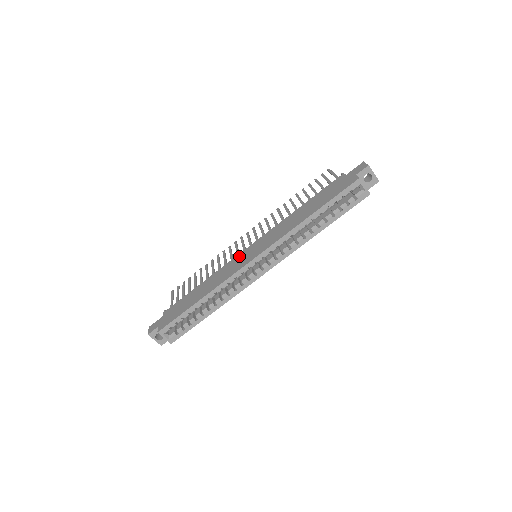
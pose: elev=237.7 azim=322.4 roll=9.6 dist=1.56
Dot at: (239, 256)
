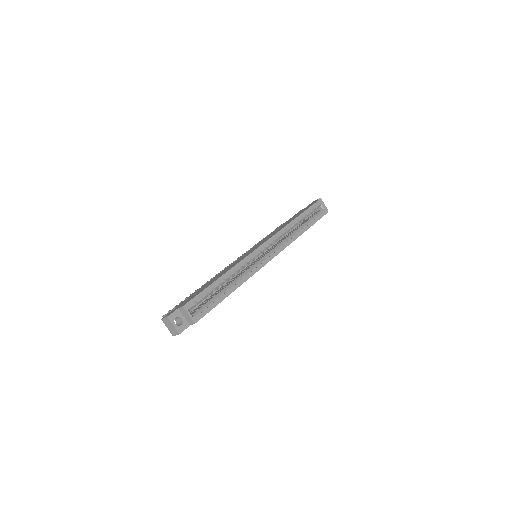
Dot at: (242, 256)
